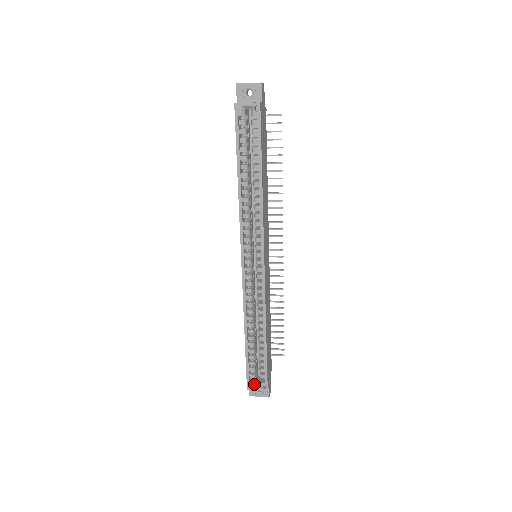
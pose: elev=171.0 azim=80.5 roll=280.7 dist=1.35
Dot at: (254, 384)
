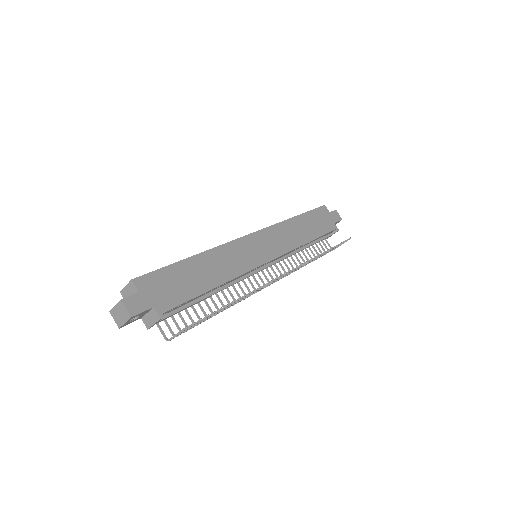
Dot at: occluded
